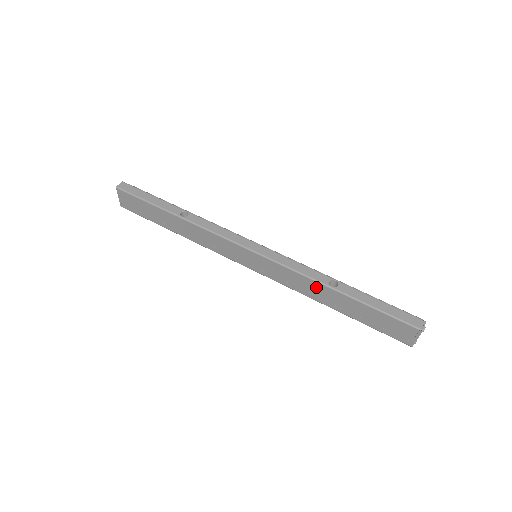
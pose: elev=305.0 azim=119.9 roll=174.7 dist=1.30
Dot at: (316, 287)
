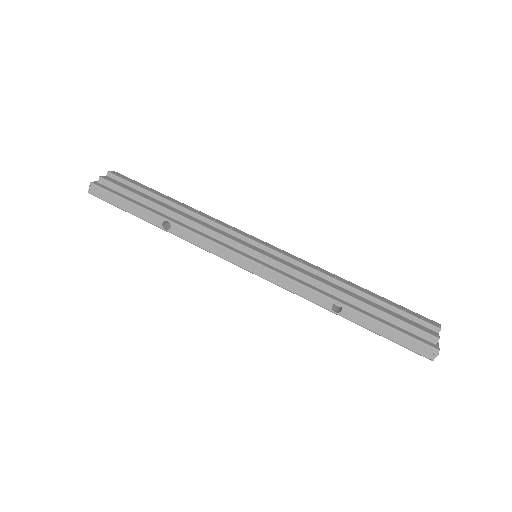
Dot at: occluded
